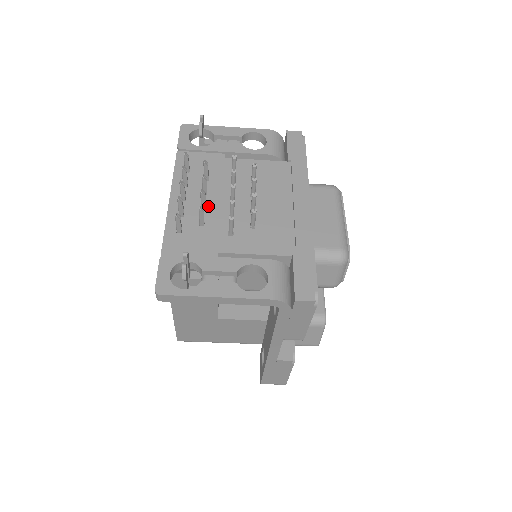
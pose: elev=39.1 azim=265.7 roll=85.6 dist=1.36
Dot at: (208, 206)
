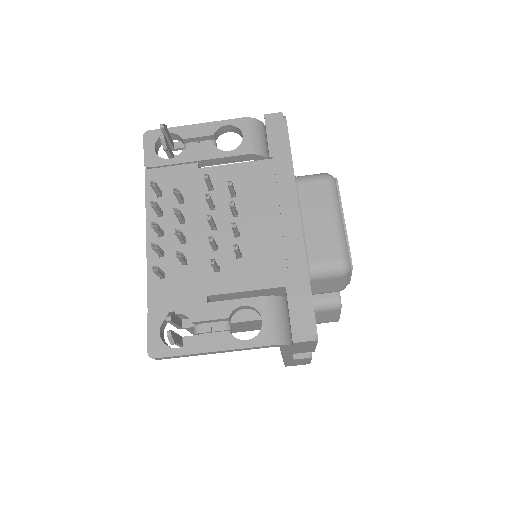
Dot at: (188, 238)
